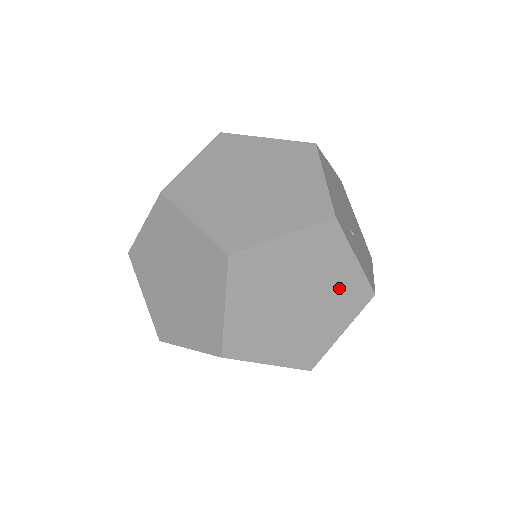
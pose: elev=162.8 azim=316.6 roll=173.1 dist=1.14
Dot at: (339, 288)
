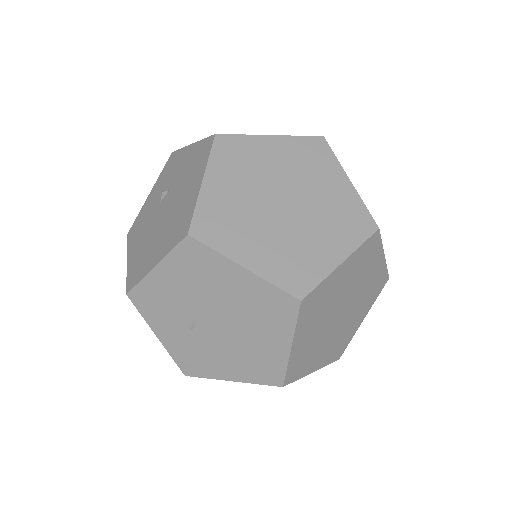
Dot at: occluded
